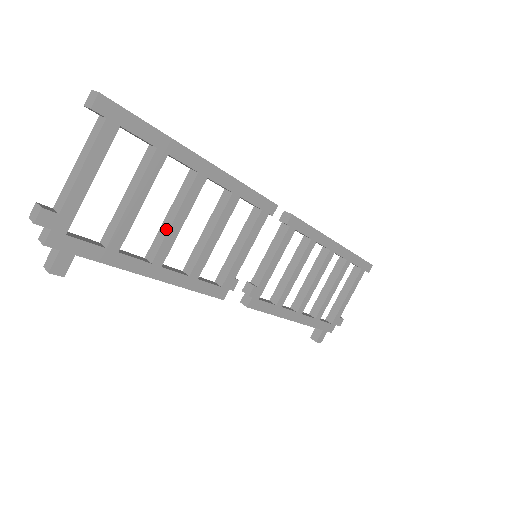
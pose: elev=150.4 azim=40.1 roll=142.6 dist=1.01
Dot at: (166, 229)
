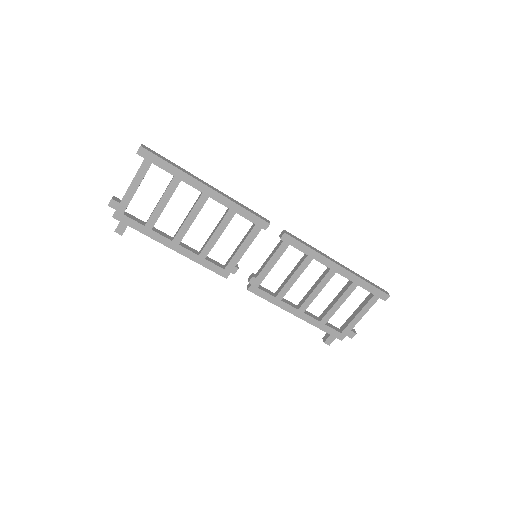
Dot at: (183, 223)
